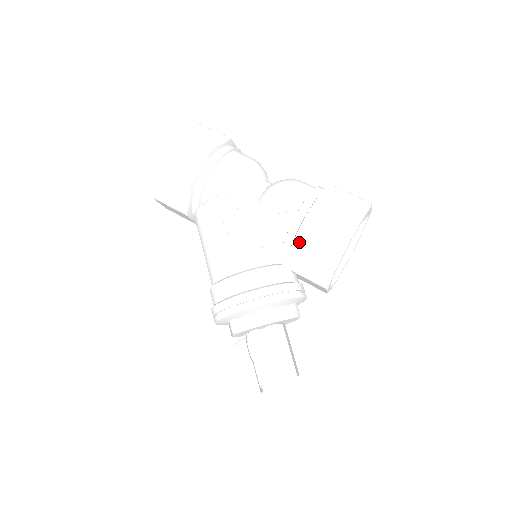
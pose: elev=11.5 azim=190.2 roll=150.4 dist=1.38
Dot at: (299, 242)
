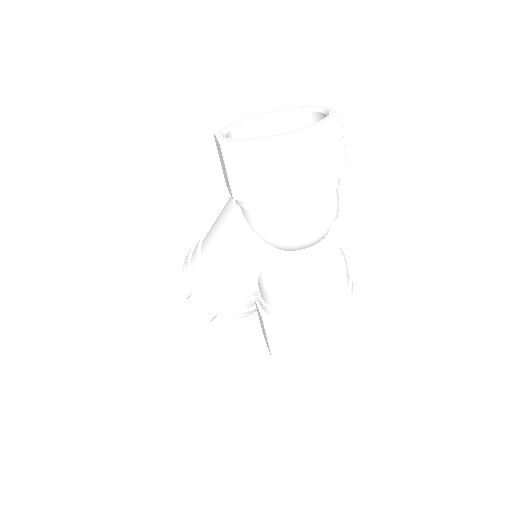
Dot at: (262, 321)
